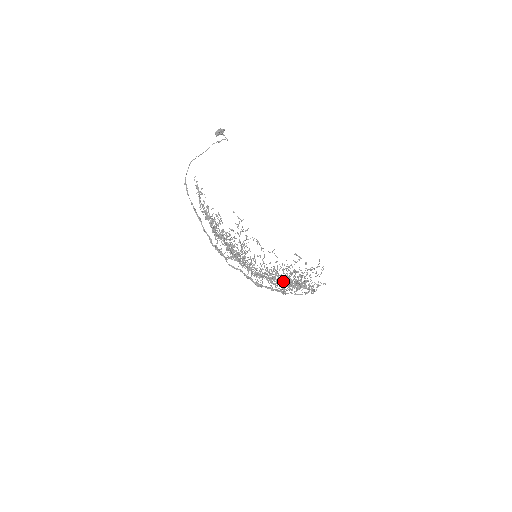
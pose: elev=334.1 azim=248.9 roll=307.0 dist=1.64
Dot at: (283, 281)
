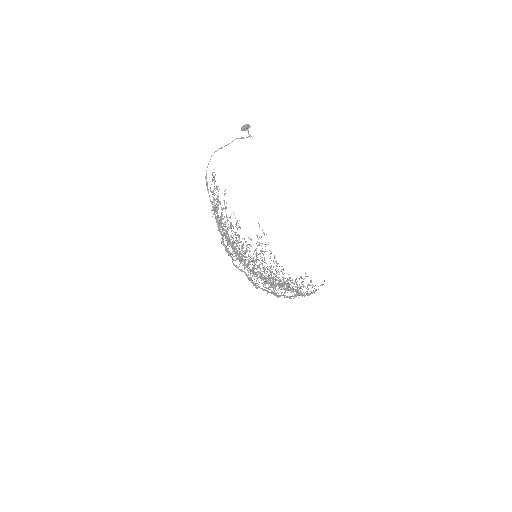
Dot at: (279, 285)
